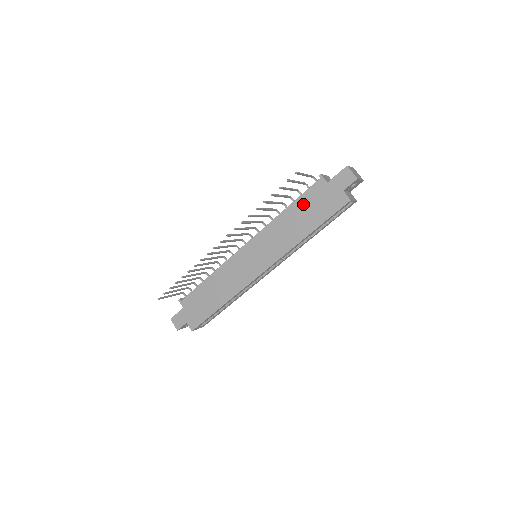
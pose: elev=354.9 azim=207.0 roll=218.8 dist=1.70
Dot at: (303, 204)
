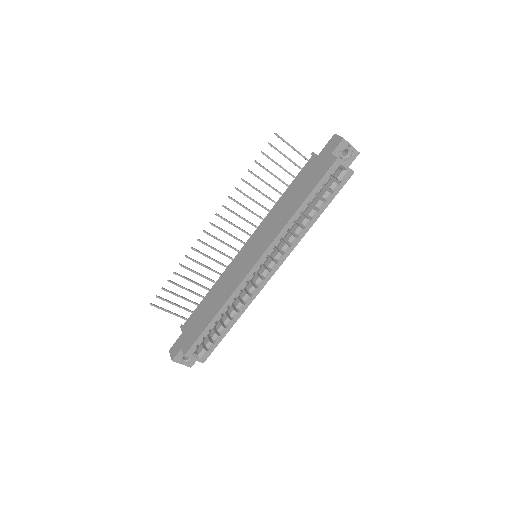
Dot at: (297, 183)
